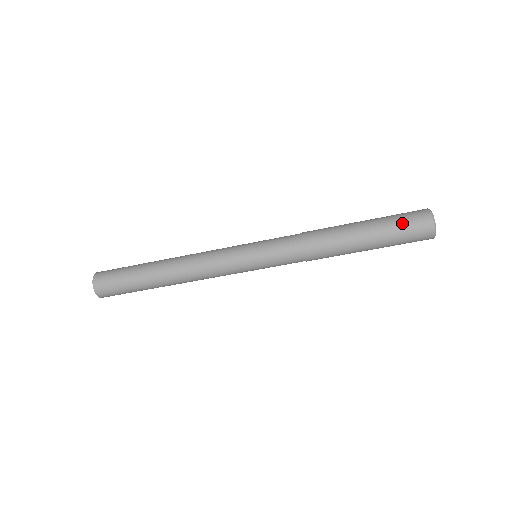
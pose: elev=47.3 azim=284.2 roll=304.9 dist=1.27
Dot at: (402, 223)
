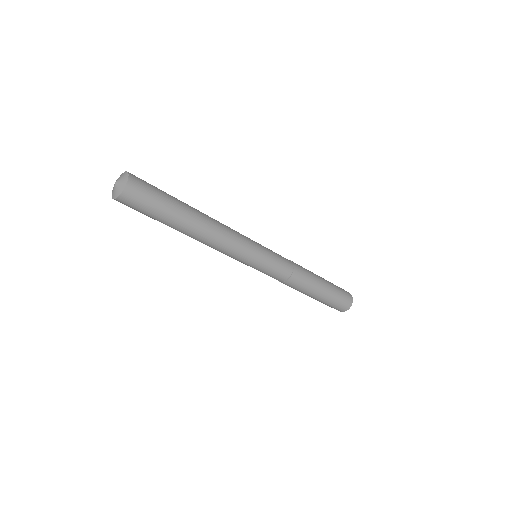
Dot at: (340, 288)
